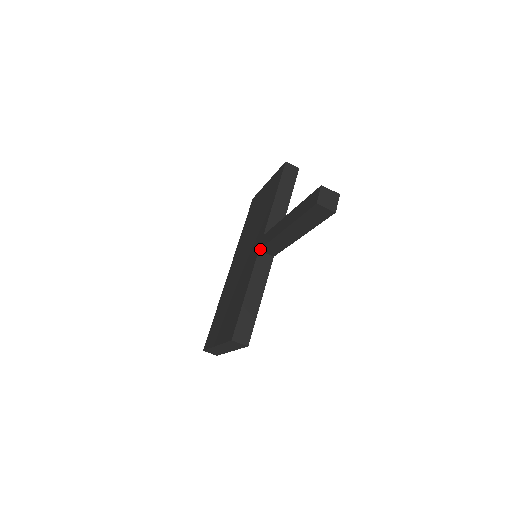
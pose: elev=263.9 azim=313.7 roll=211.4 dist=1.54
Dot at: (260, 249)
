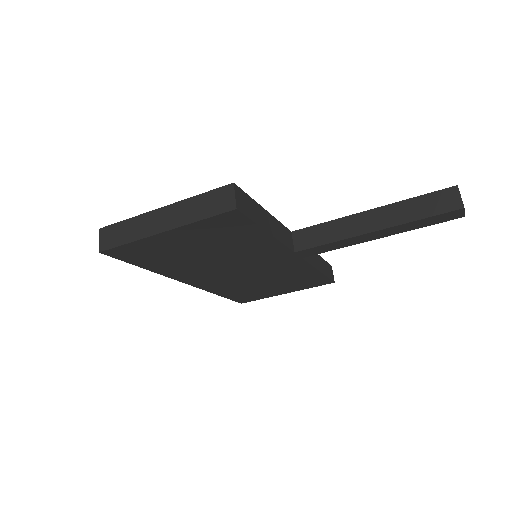
Dot at: (295, 231)
